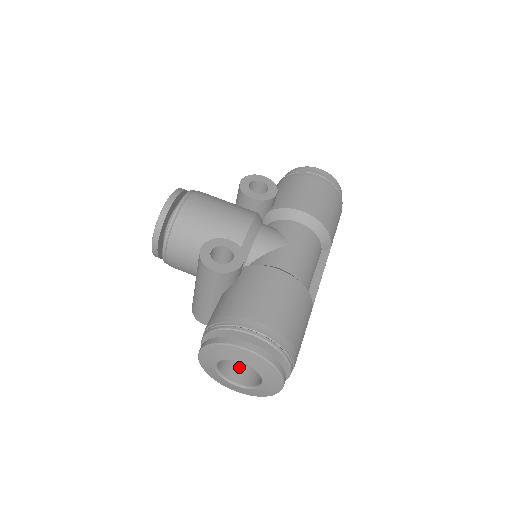
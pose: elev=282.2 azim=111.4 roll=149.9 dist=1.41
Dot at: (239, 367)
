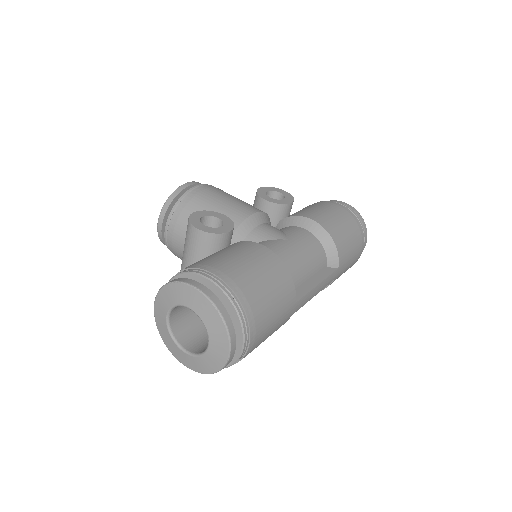
Dot at: (196, 338)
